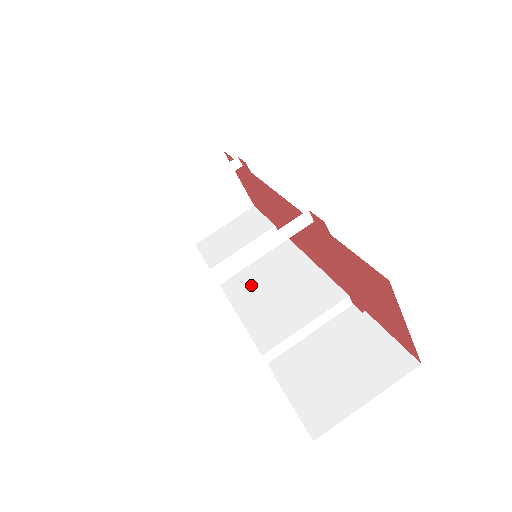
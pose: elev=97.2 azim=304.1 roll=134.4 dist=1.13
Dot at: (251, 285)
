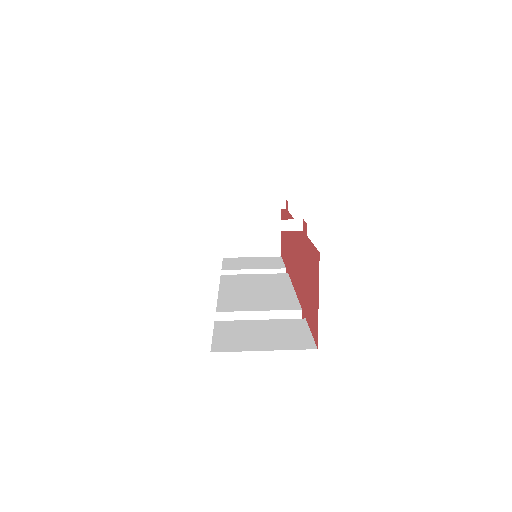
Dot at: (241, 284)
